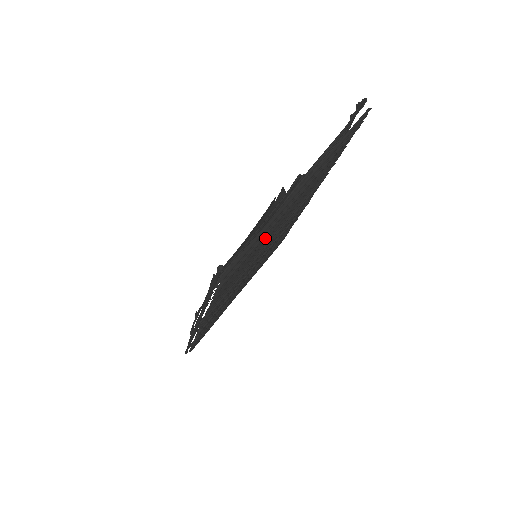
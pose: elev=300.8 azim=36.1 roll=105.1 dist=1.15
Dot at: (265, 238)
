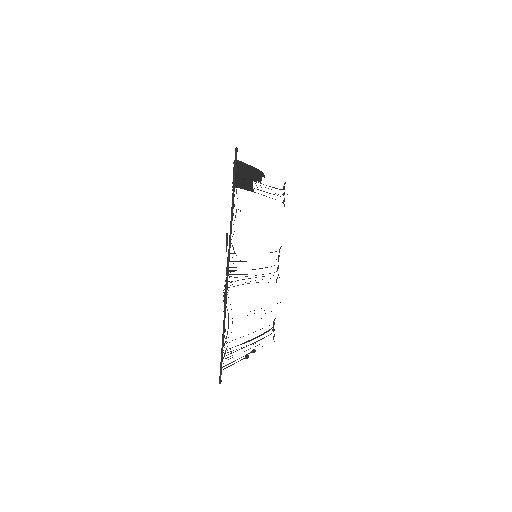
Dot at: occluded
